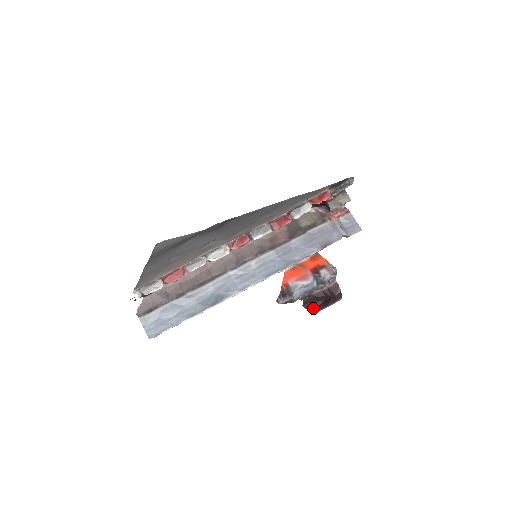
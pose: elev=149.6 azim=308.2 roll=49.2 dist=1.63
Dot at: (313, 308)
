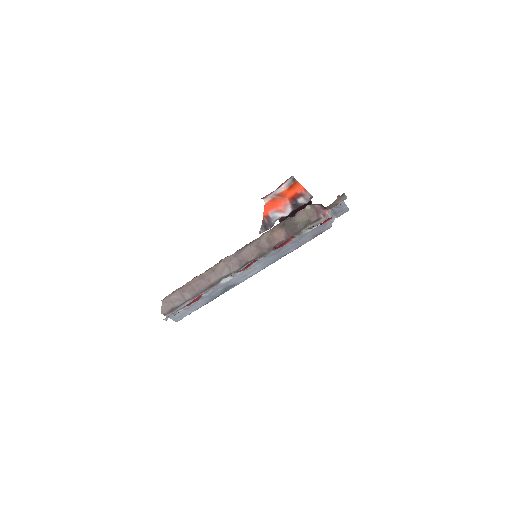
Dot at: occluded
